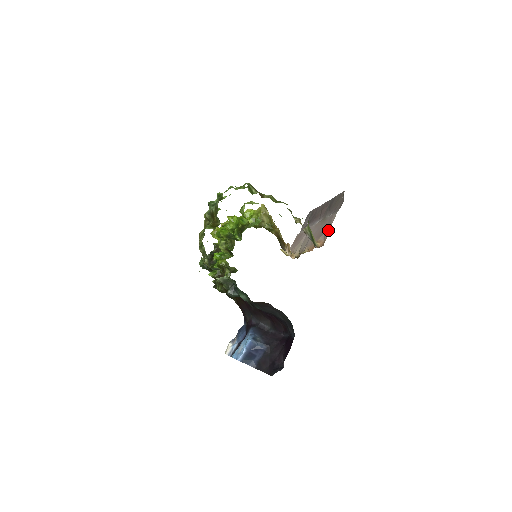
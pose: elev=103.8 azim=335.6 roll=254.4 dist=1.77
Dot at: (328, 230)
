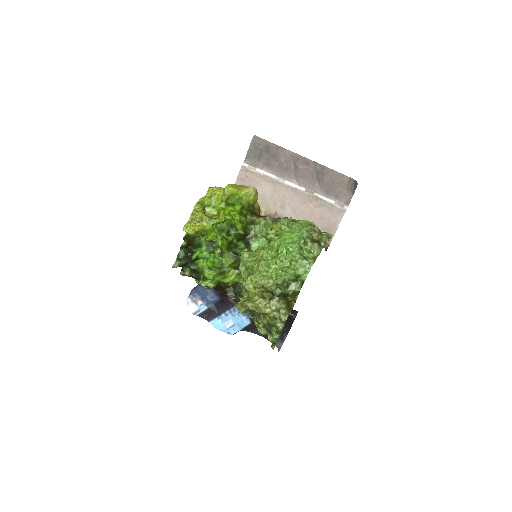
Dot at: (336, 230)
